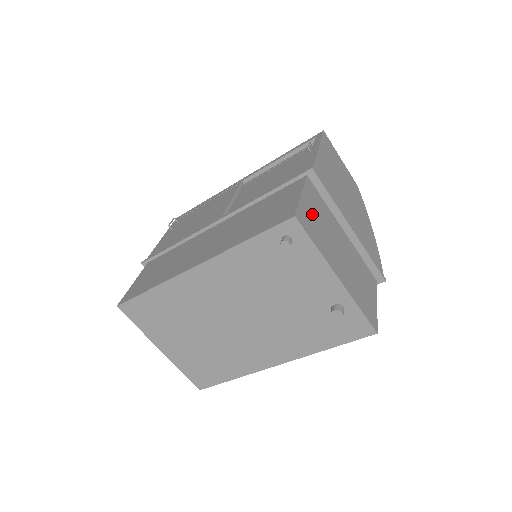
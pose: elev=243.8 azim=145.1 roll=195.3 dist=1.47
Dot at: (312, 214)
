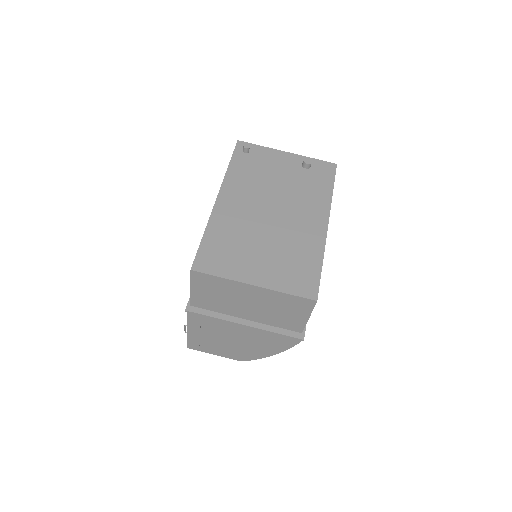
Dot at: occluded
